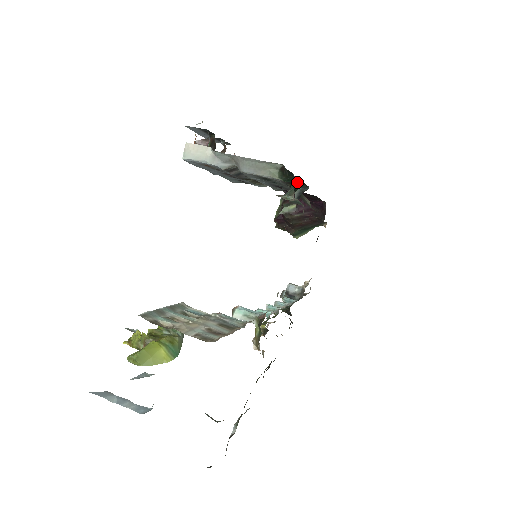
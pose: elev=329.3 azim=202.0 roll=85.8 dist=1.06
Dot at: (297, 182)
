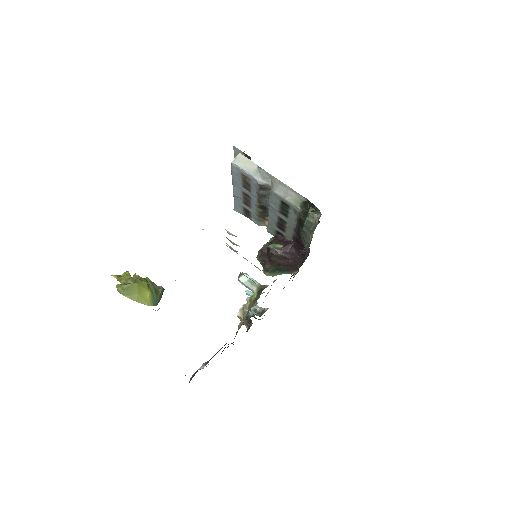
Dot at: occluded
